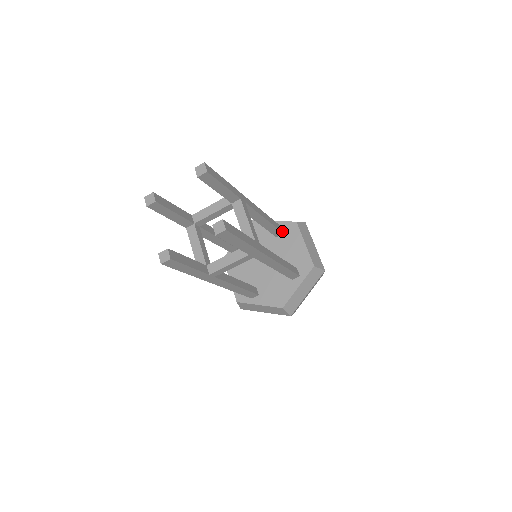
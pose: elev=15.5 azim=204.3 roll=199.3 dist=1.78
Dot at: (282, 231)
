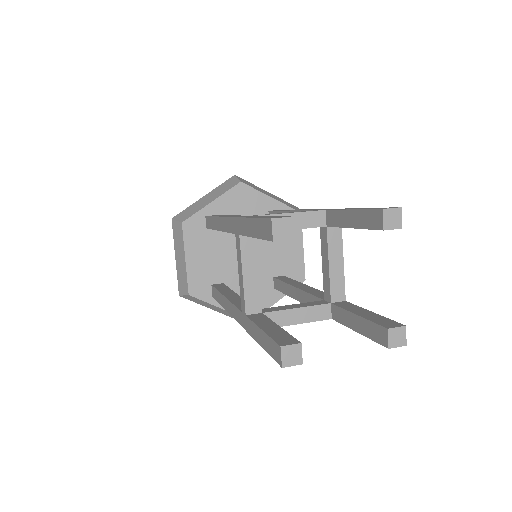
Dot at: occluded
